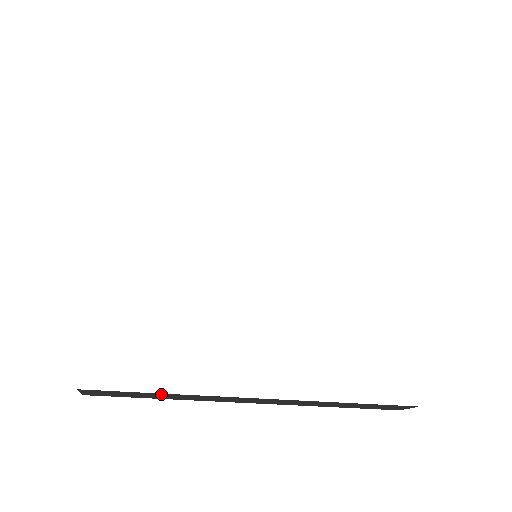
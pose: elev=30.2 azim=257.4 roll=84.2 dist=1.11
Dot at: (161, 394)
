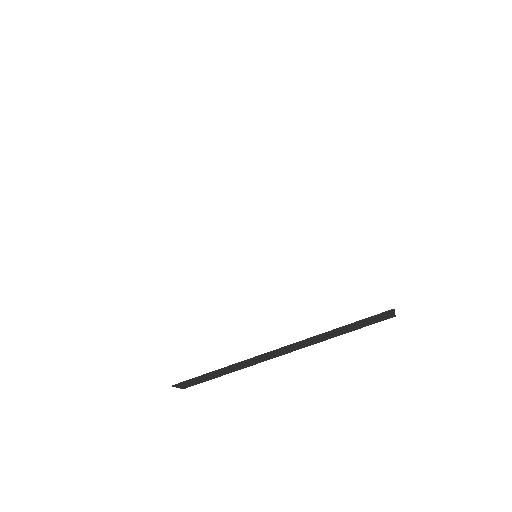
Dot at: (217, 371)
